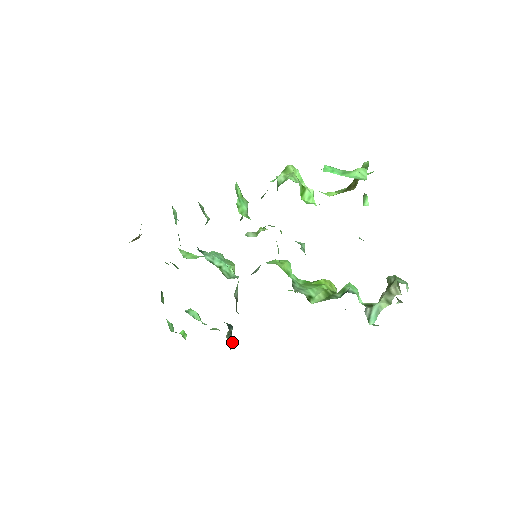
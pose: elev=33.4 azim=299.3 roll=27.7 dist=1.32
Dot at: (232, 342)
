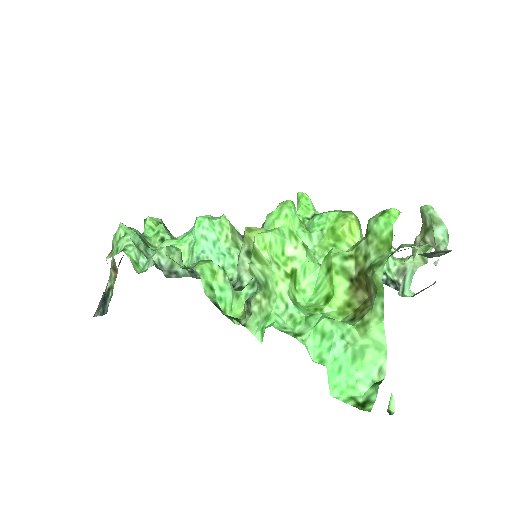
Dot at: occluded
